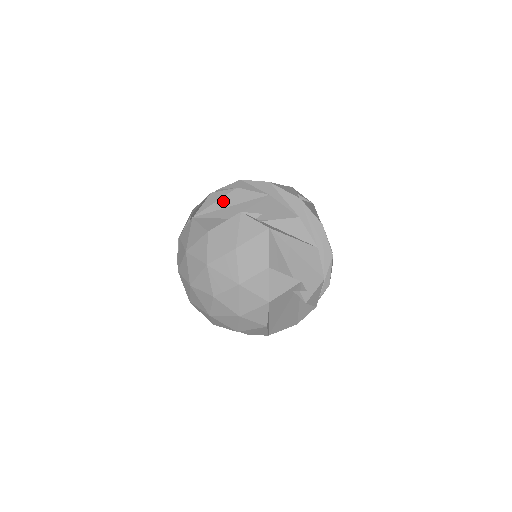
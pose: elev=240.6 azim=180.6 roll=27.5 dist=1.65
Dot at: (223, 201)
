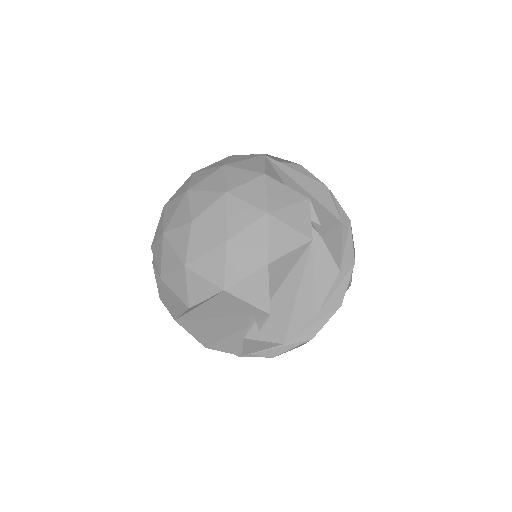
Dot at: (303, 178)
